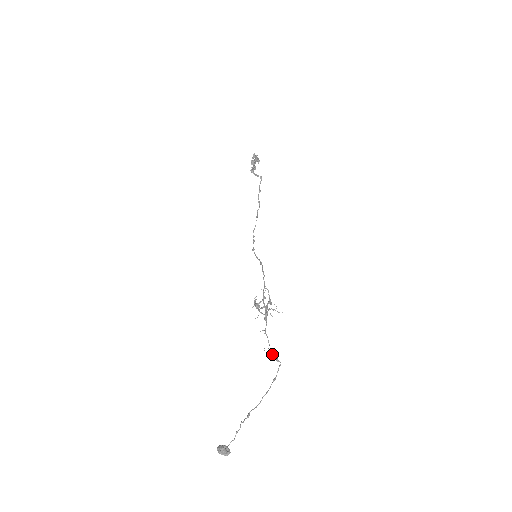
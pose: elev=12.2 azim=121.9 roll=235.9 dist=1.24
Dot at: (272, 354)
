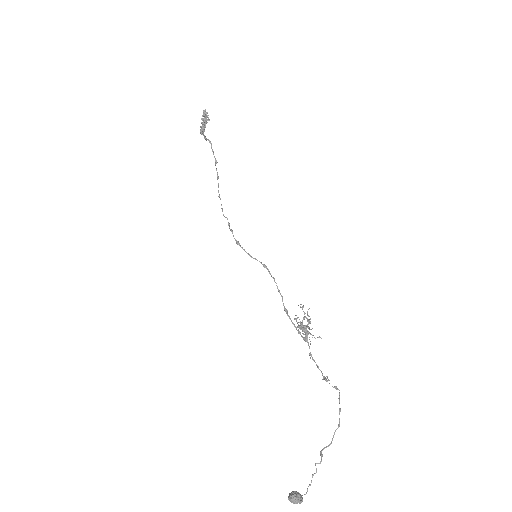
Dot at: occluded
